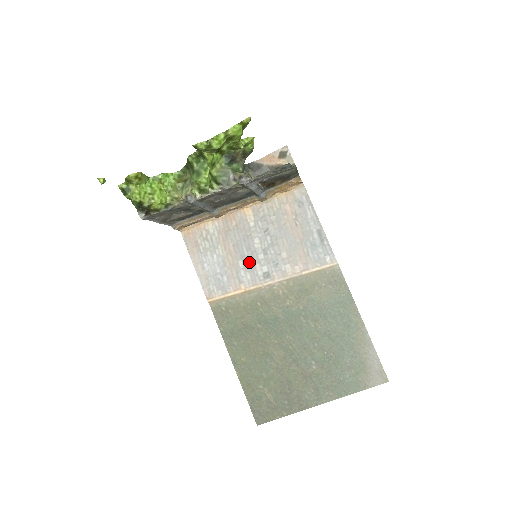
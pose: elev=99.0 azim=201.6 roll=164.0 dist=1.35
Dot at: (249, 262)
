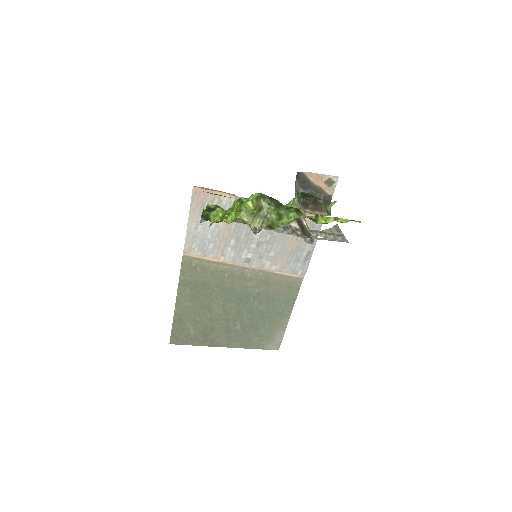
Dot at: (240, 245)
